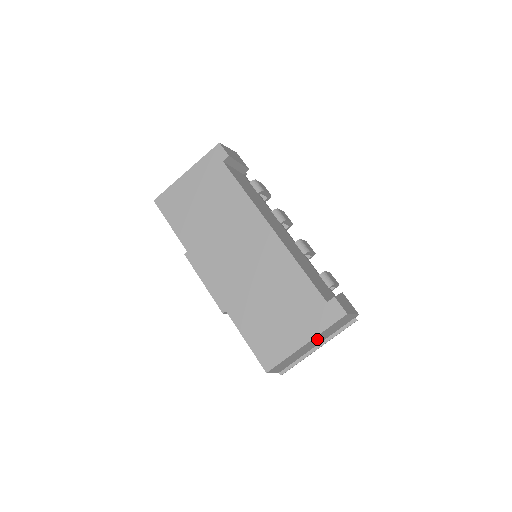
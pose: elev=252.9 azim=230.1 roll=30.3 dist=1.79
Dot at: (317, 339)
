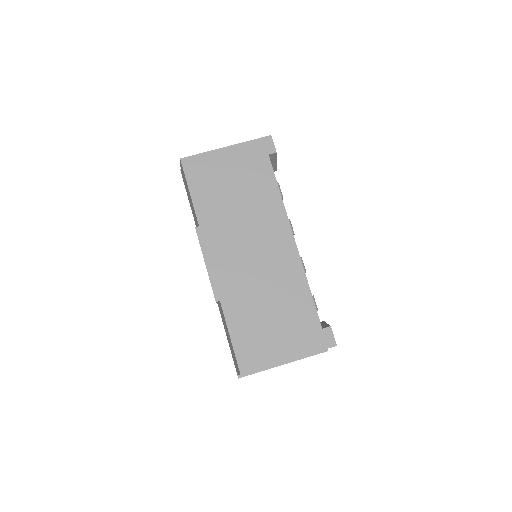
Dot at: occluded
